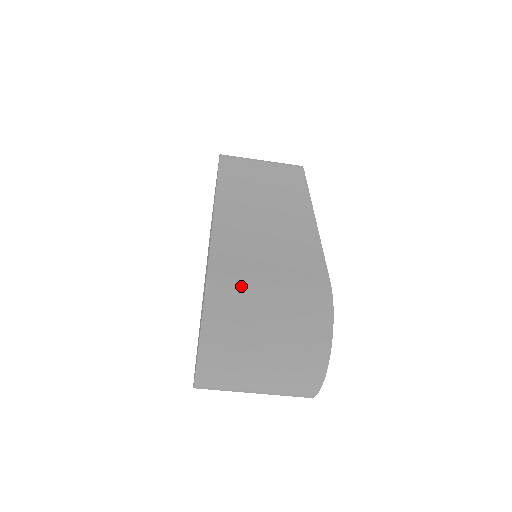
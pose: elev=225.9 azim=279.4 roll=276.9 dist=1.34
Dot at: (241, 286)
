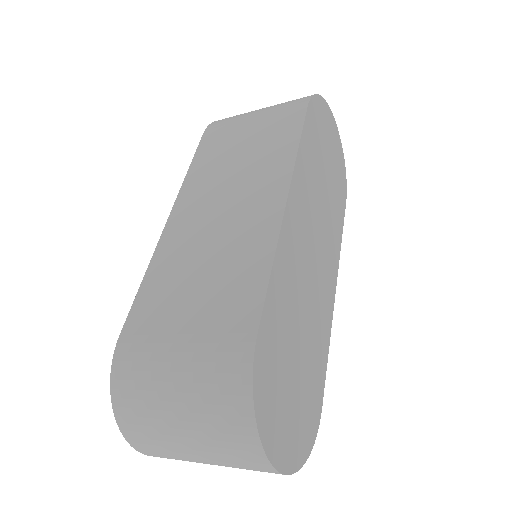
Dot at: (146, 358)
